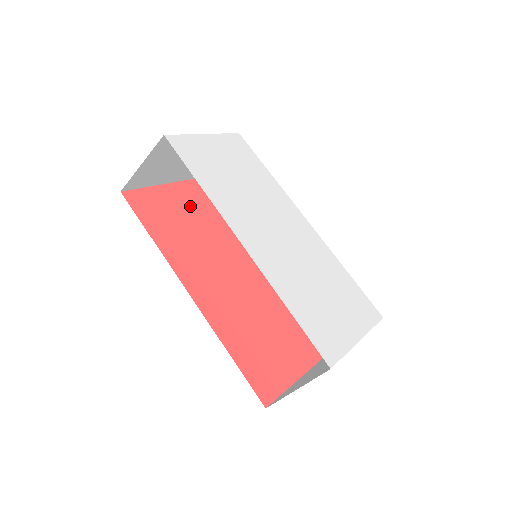
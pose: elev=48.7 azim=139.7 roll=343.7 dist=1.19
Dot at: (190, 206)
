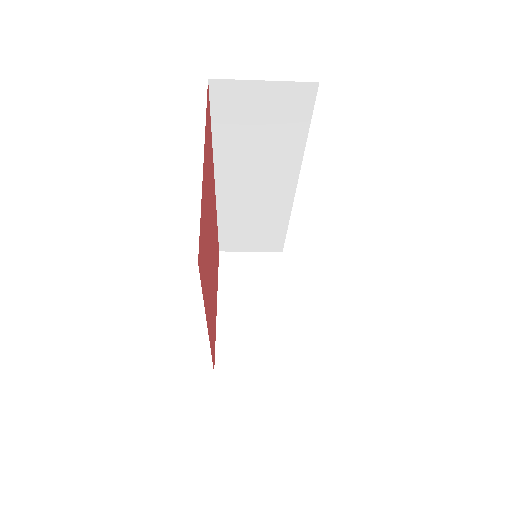
Dot at: (207, 176)
